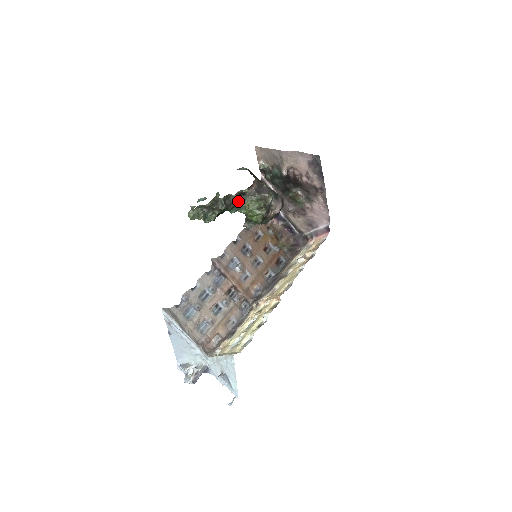
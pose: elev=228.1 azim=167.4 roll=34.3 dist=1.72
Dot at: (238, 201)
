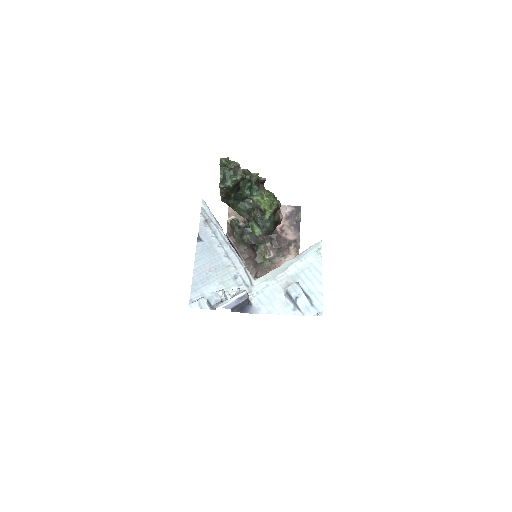
Dot at: (255, 185)
